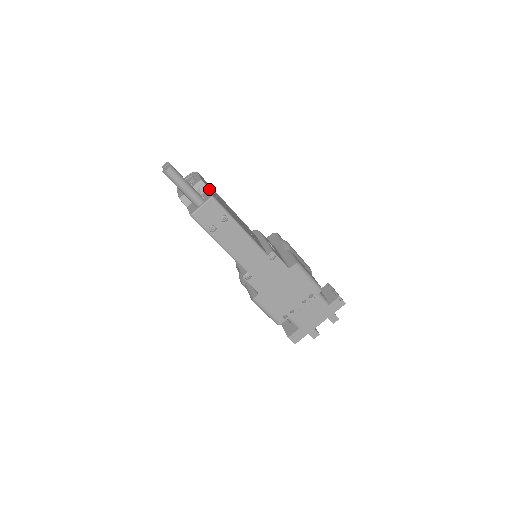
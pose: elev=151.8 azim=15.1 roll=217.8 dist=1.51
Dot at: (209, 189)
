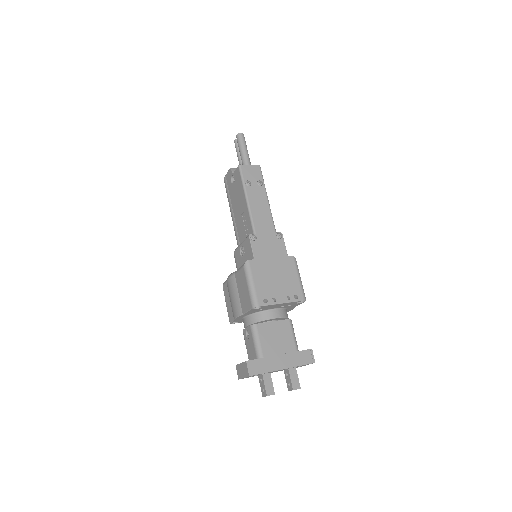
Dot at: occluded
